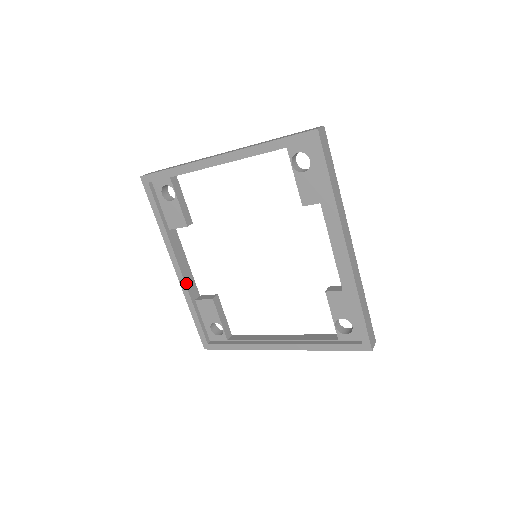
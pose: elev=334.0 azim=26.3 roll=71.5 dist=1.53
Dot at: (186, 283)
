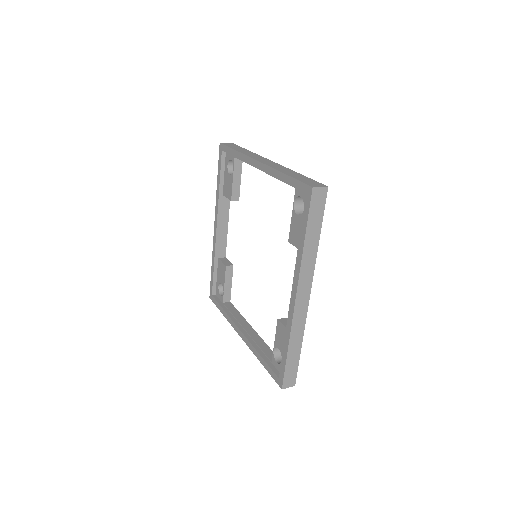
Dot at: (217, 242)
